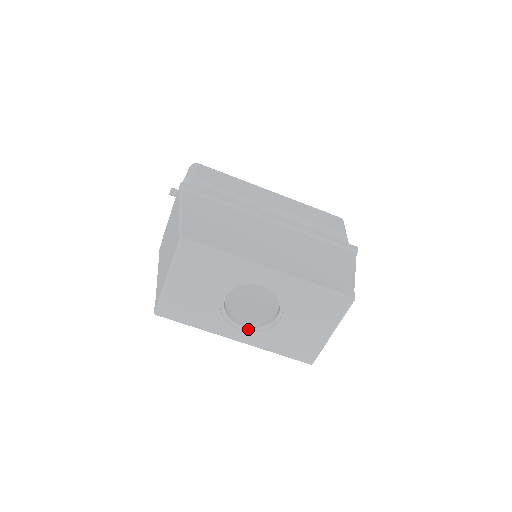
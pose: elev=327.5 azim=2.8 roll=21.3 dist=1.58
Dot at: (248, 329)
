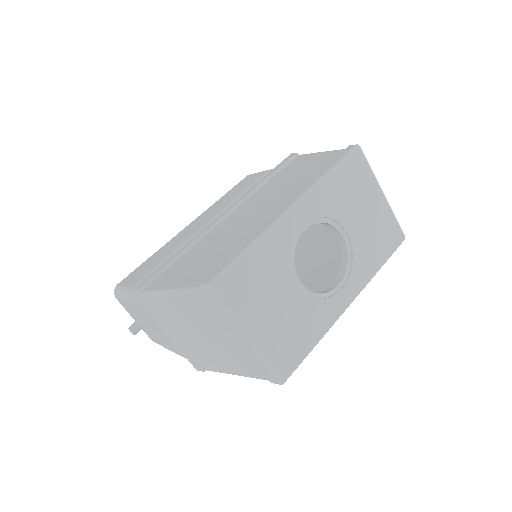
Dot at: (344, 281)
